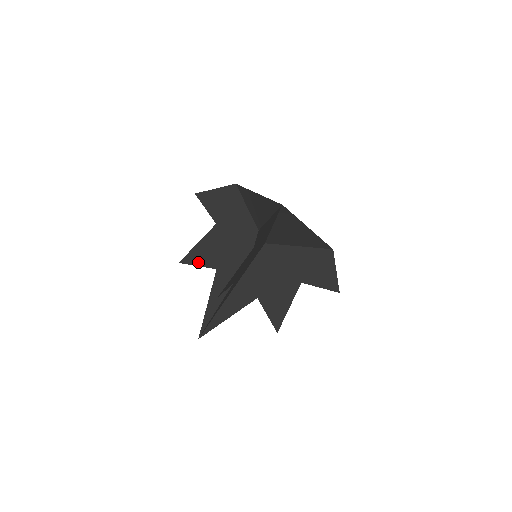
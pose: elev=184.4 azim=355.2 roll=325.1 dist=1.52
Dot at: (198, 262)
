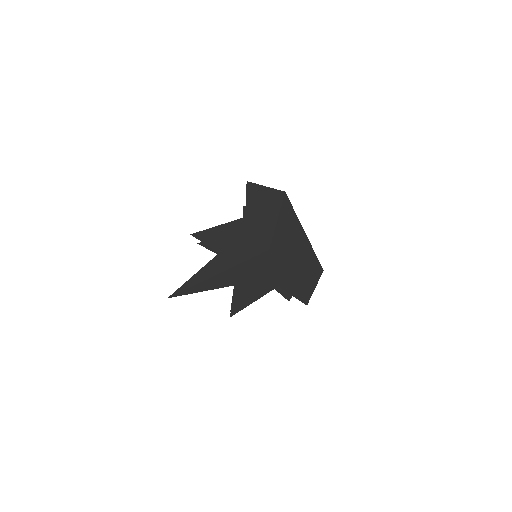
Dot at: occluded
